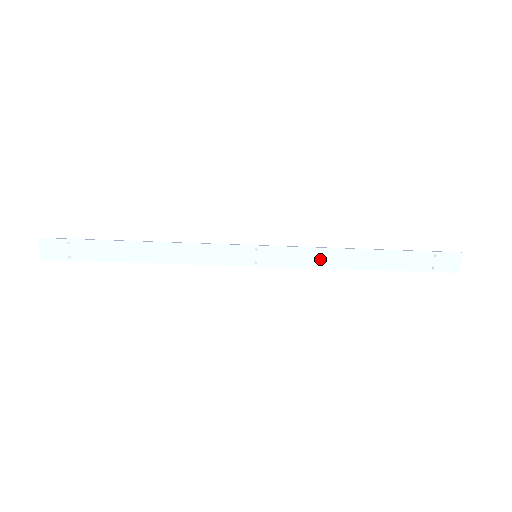
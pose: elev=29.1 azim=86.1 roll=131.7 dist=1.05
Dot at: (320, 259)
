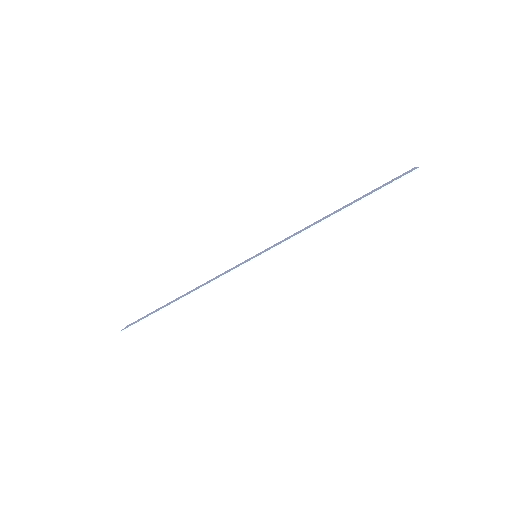
Dot at: occluded
